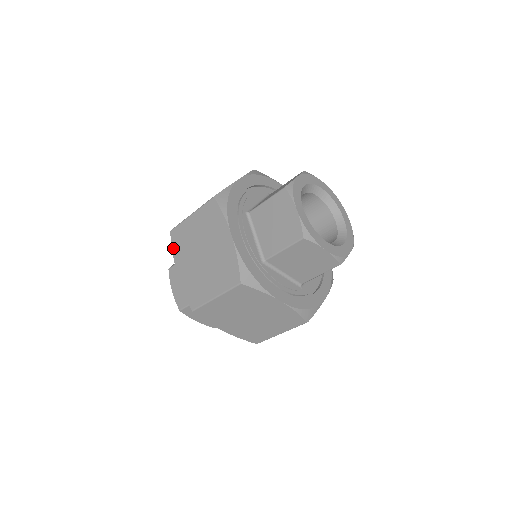
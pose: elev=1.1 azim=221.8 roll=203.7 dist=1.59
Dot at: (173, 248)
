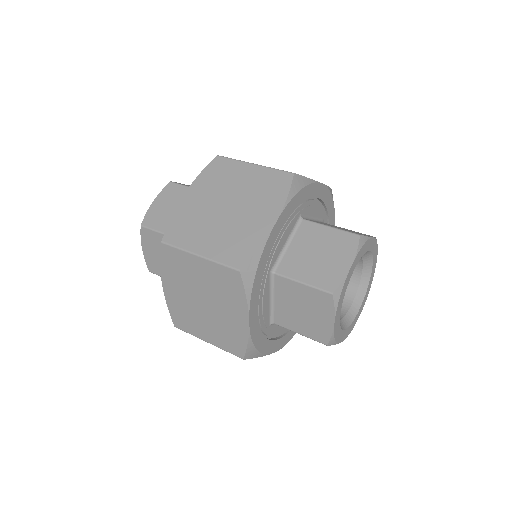
Dot at: (204, 171)
